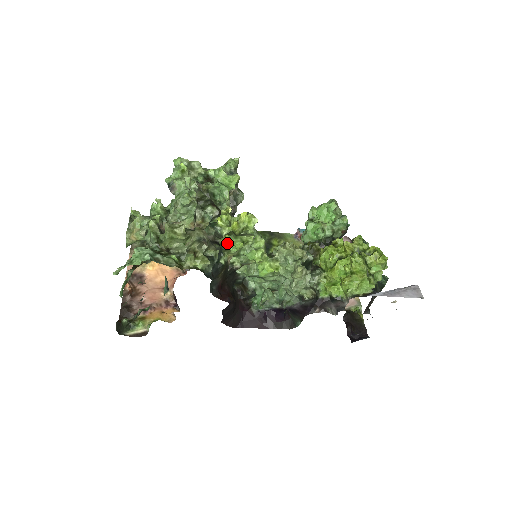
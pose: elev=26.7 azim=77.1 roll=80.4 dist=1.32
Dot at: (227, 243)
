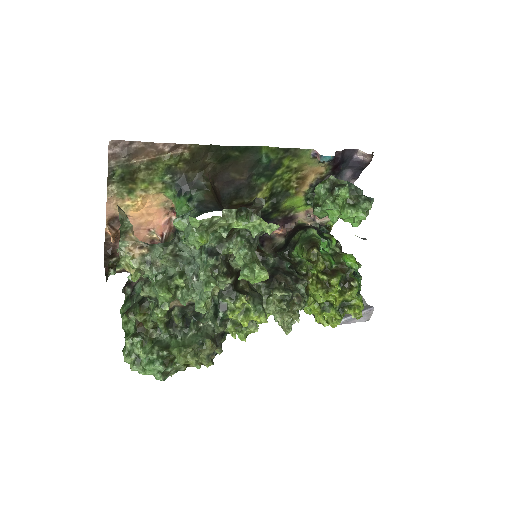
Dot at: (232, 334)
